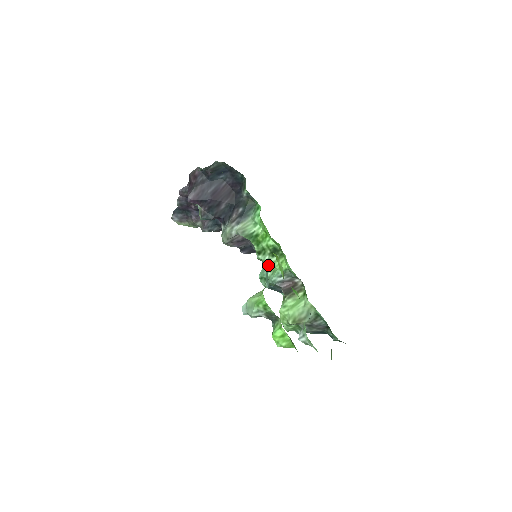
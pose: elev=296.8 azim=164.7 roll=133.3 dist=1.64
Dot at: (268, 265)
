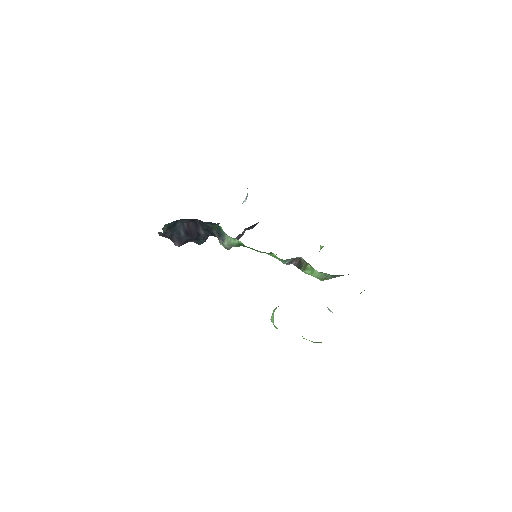
Dot at: (270, 252)
